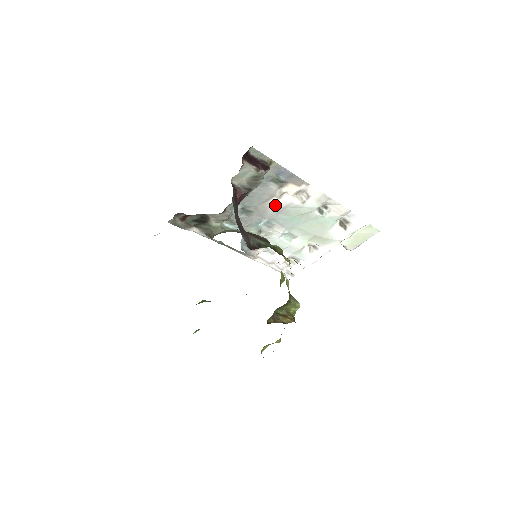
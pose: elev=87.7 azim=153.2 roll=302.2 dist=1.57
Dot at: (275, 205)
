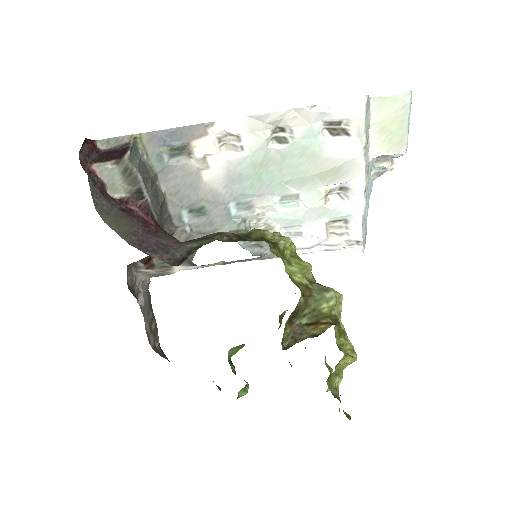
Dot at: (216, 179)
